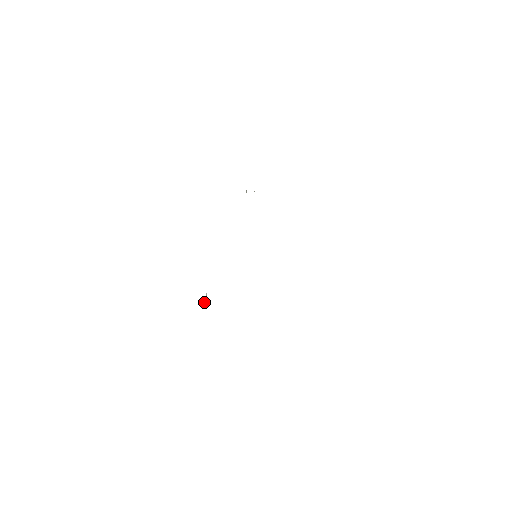
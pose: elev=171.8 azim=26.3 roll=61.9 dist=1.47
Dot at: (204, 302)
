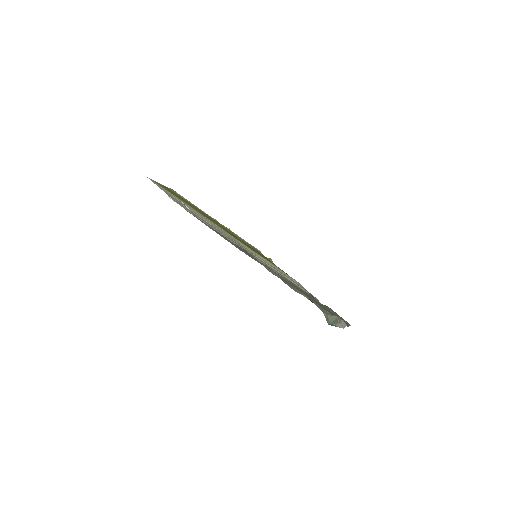
Dot at: occluded
